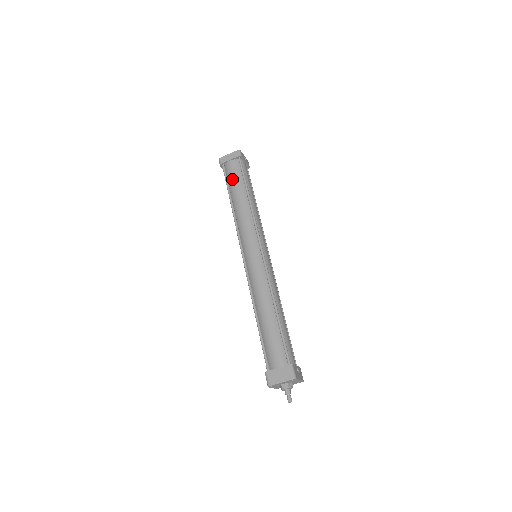
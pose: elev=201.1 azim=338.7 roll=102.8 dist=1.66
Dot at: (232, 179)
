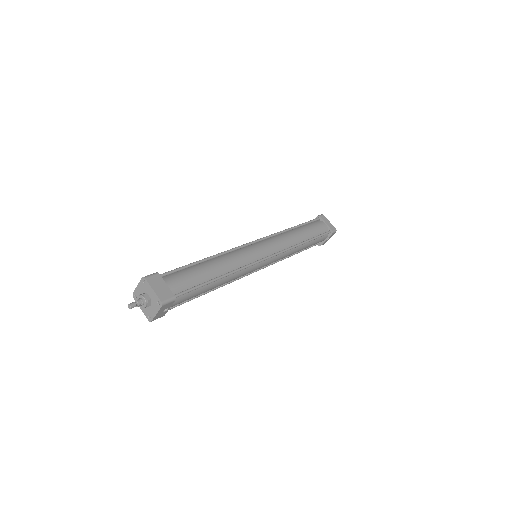
Dot at: (312, 226)
